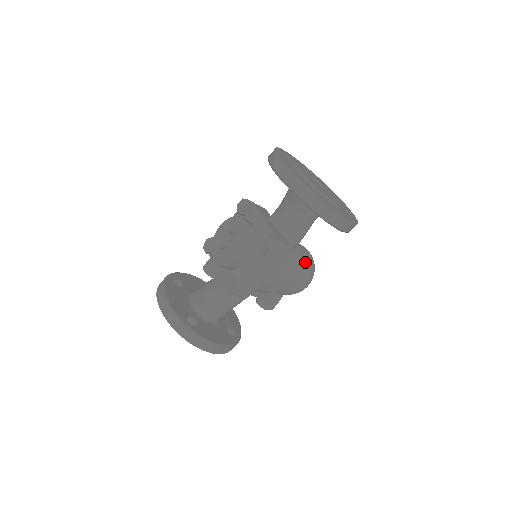
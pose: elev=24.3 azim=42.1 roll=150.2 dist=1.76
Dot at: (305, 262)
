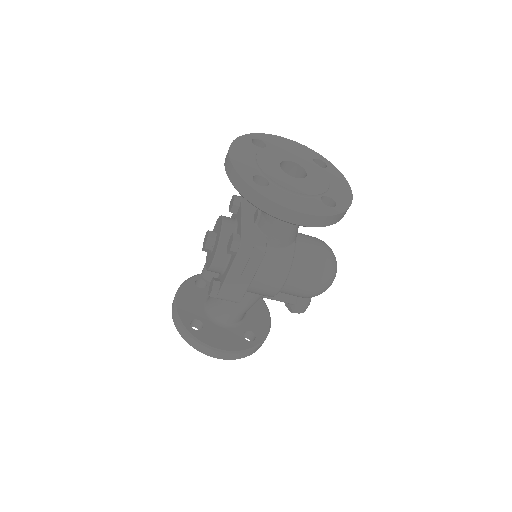
Dot at: (311, 261)
